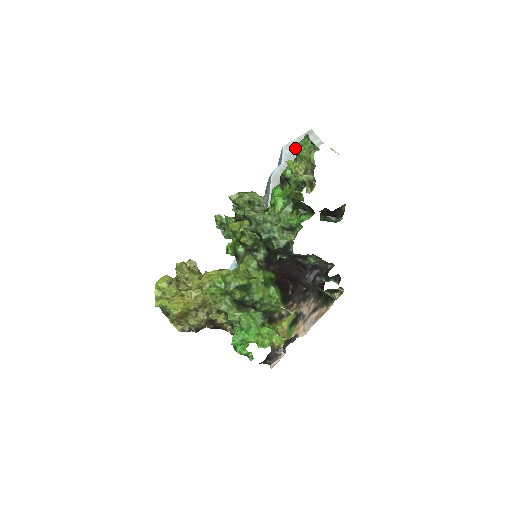
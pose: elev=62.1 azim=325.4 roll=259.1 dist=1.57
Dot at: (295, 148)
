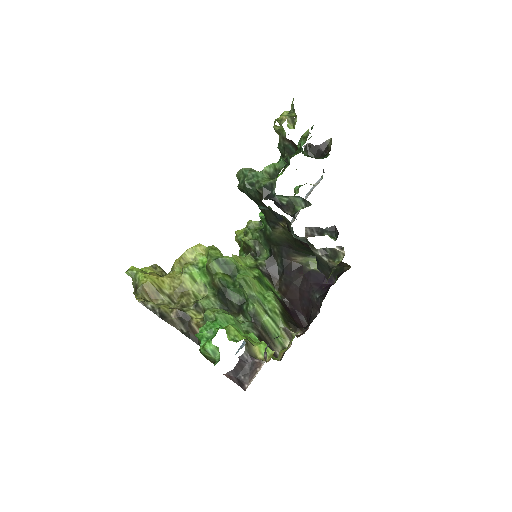
Dot at: occluded
